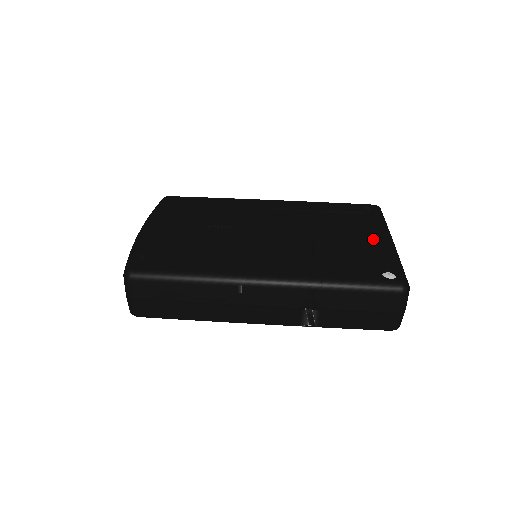
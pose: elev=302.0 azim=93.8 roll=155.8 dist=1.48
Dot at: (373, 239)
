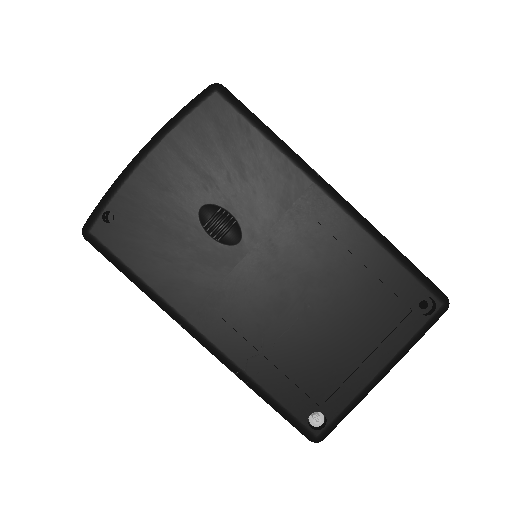
Dot at: (363, 363)
